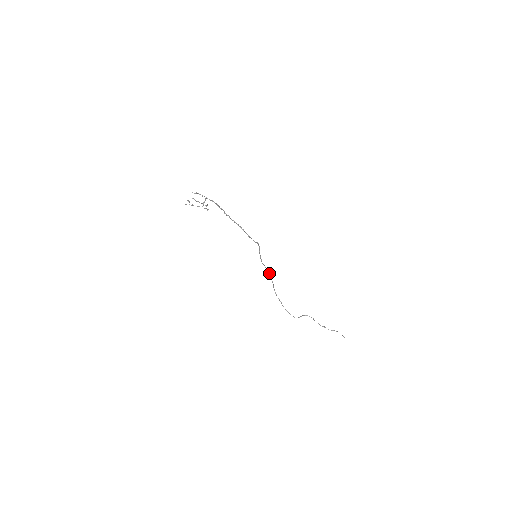
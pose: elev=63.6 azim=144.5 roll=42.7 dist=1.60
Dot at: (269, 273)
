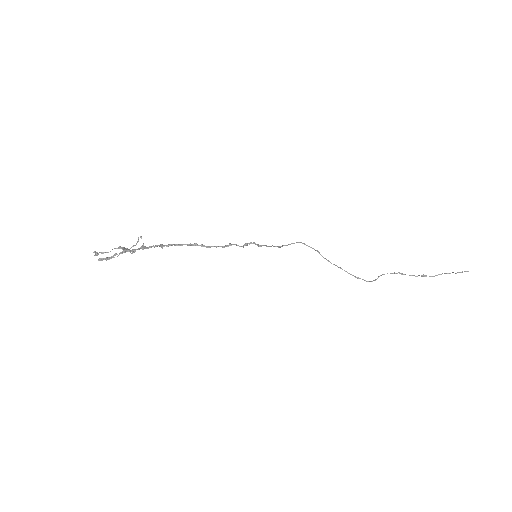
Dot at: occluded
